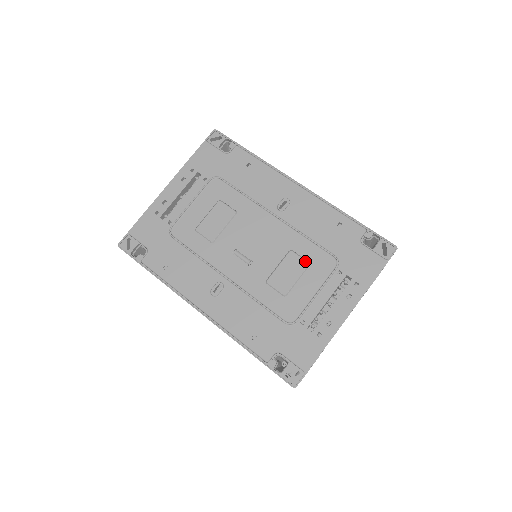
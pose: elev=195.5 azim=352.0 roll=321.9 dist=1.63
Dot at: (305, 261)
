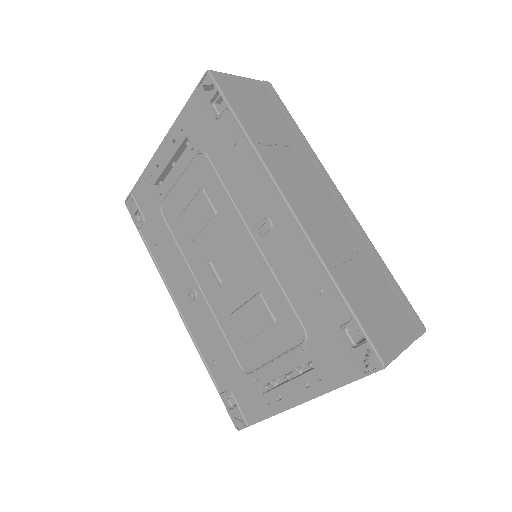
Dot at: (270, 316)
